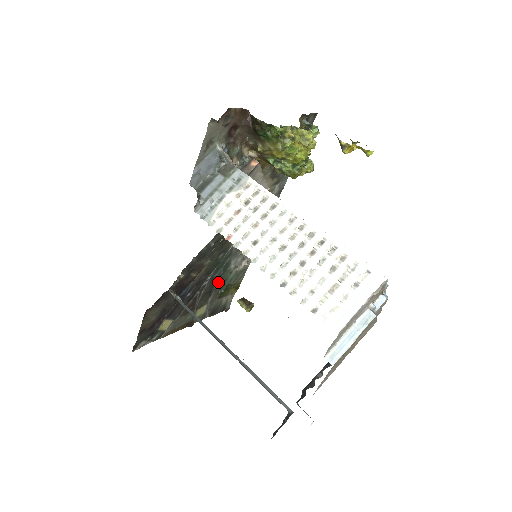
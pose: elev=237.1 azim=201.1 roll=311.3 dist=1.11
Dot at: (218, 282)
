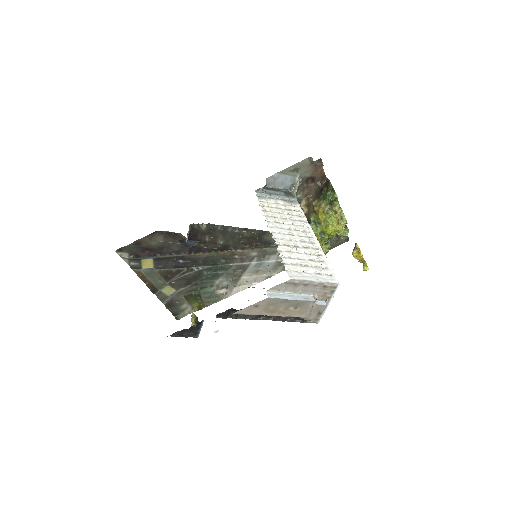
Dot at: (199, 282)
